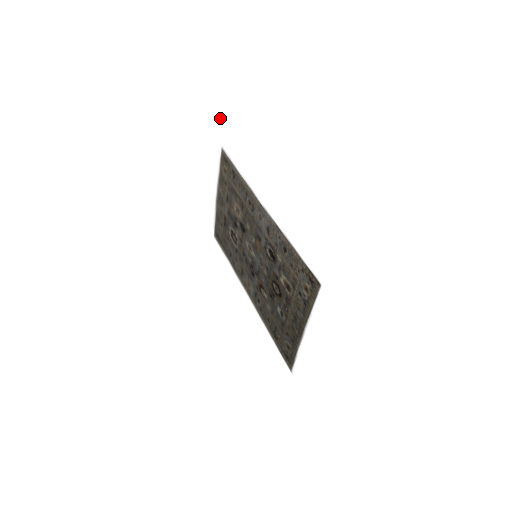
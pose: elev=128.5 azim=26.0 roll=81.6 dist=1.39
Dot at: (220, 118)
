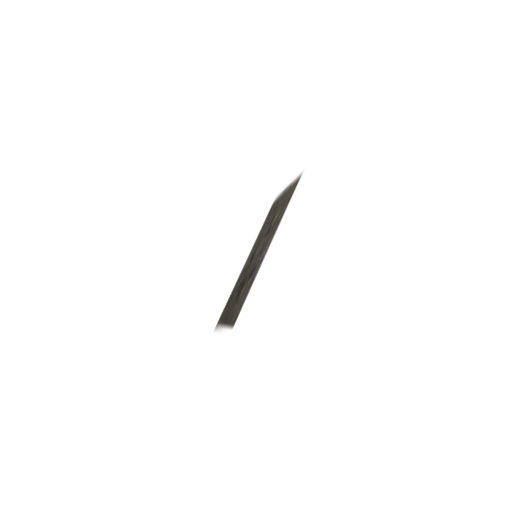
Dot at: (314, 158)
